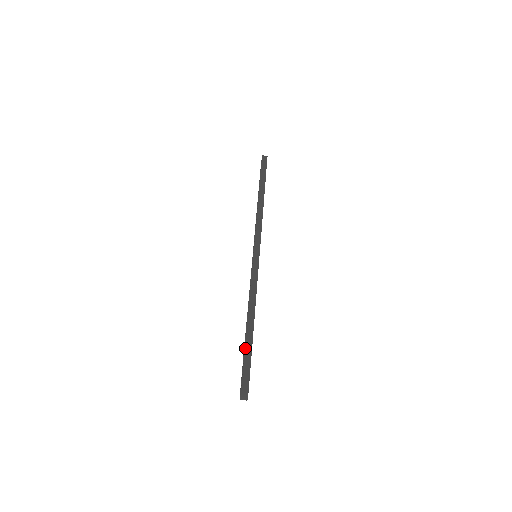
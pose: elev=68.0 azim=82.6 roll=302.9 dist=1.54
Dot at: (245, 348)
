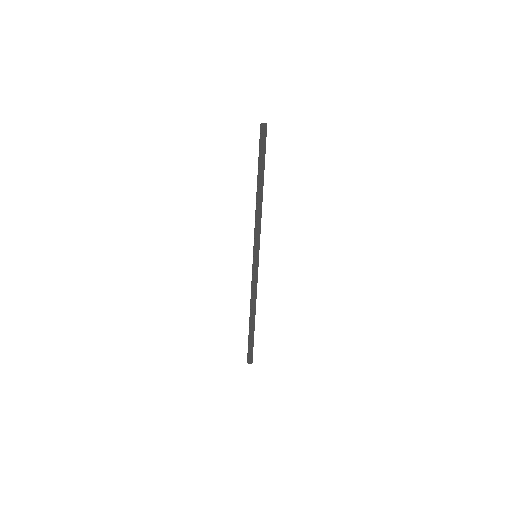
Dot at: (249, 336)
